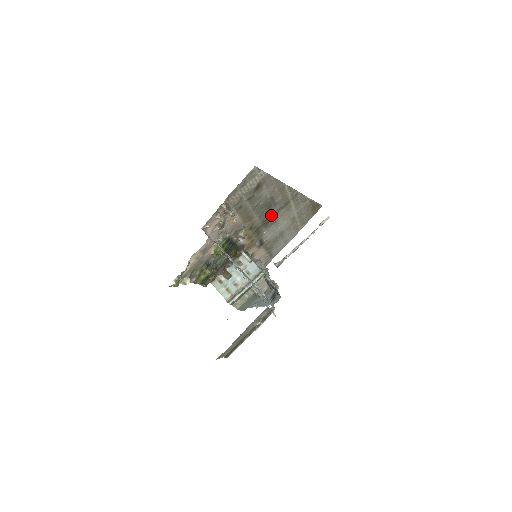
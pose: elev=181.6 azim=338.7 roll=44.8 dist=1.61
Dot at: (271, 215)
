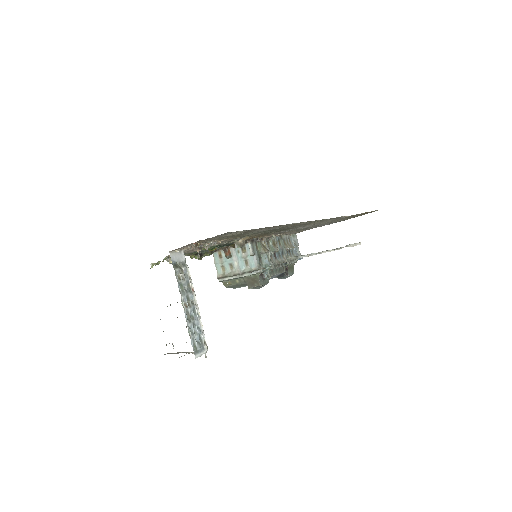
Dot at: occluded
